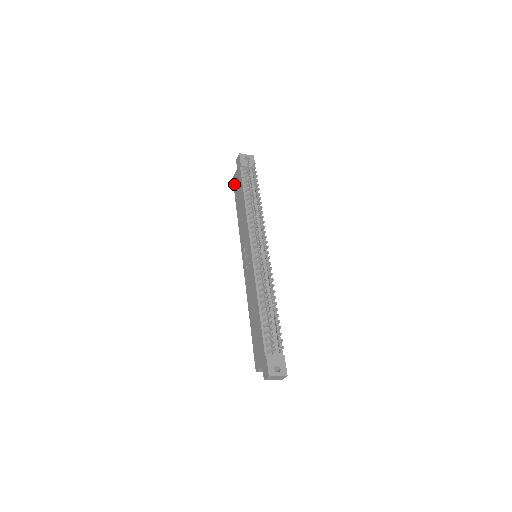
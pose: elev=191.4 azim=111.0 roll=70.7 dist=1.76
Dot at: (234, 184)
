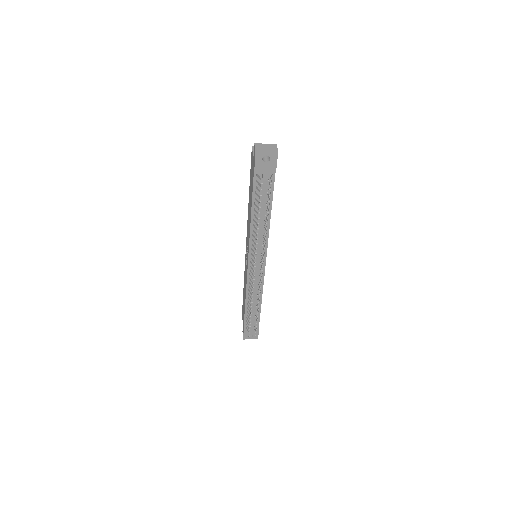
Dot at: (251, 160)
